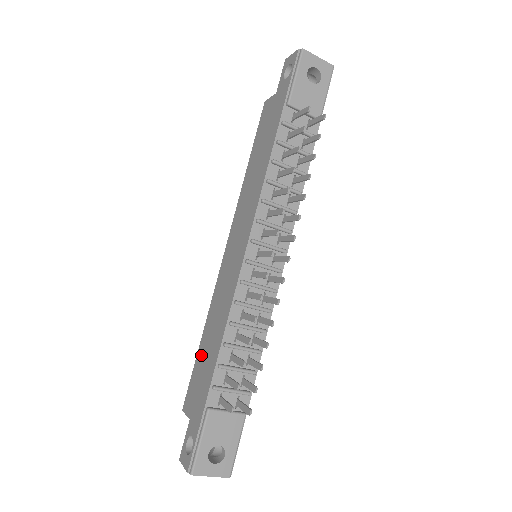
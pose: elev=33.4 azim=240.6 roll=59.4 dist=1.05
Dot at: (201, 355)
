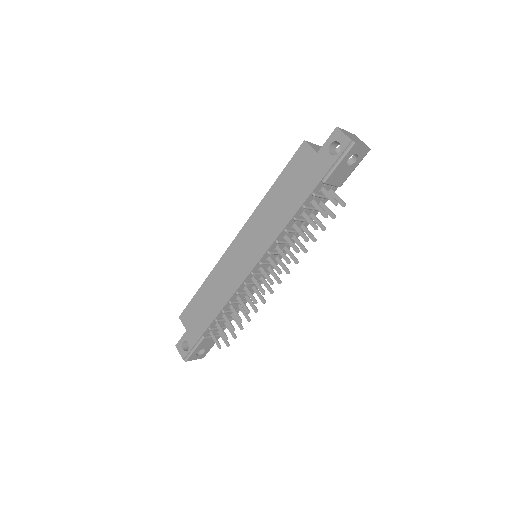
Dot at: (200, 298)
